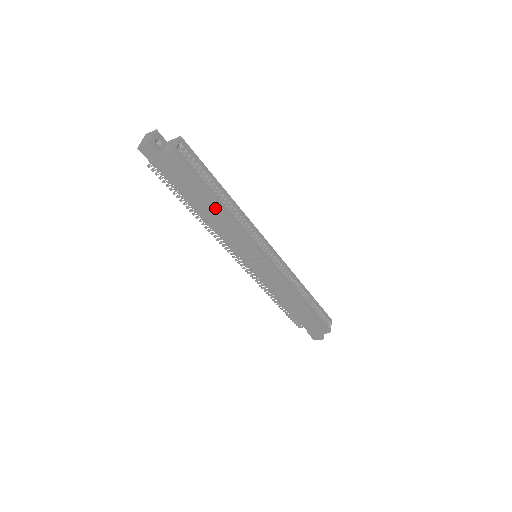
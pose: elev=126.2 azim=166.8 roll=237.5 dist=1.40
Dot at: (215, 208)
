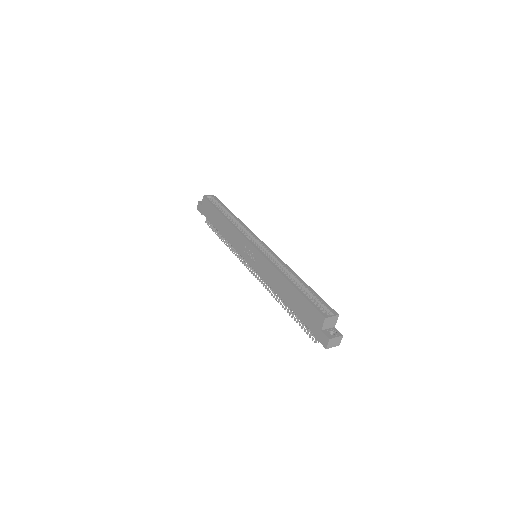
Dot at: (222, 221)
